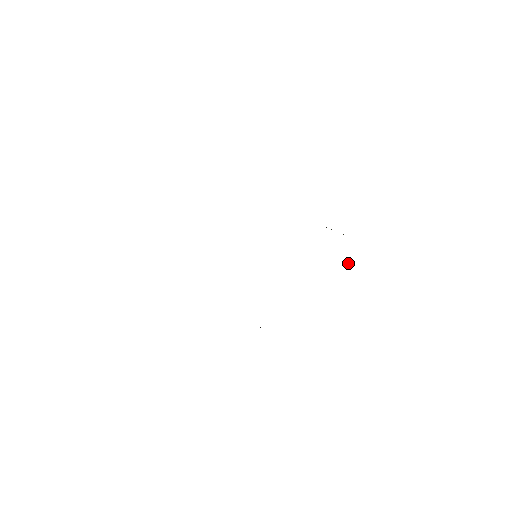
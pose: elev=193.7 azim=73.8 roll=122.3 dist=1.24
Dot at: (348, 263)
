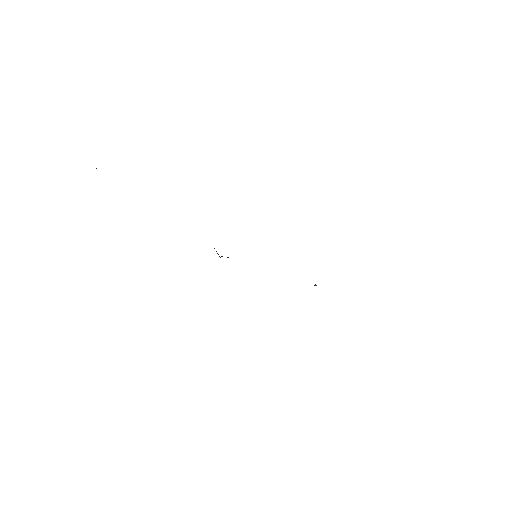
Dot at: occluded
